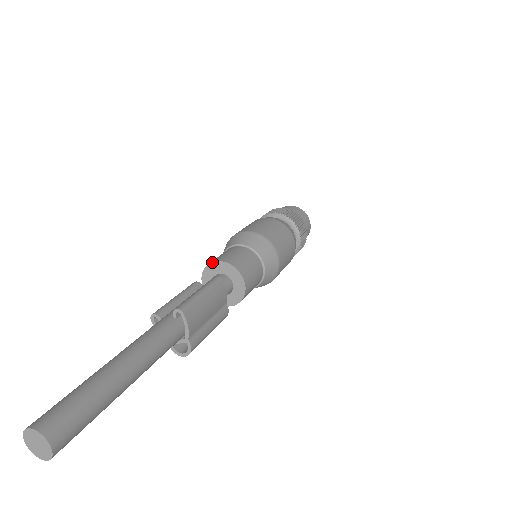
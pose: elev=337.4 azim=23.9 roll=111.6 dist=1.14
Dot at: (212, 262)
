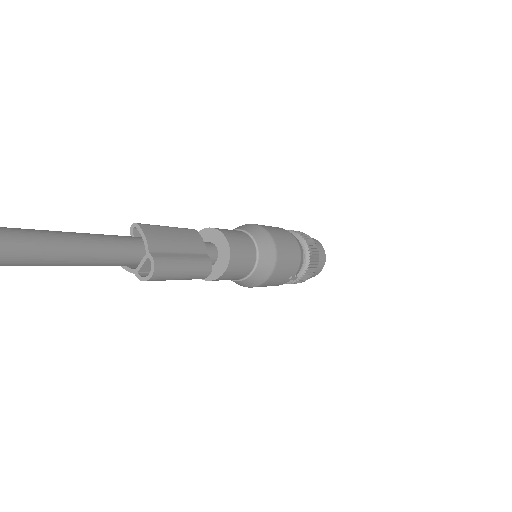
Dot at: occluded
